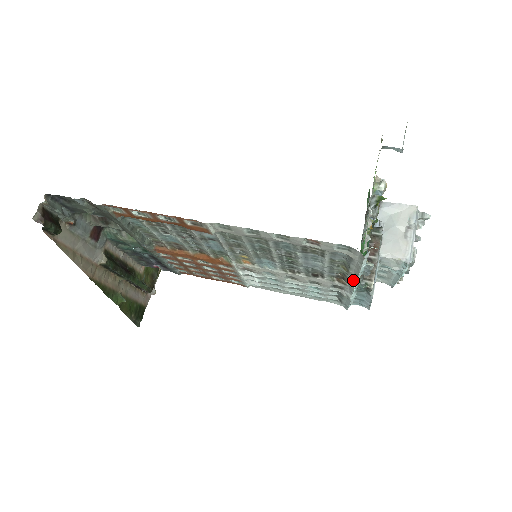
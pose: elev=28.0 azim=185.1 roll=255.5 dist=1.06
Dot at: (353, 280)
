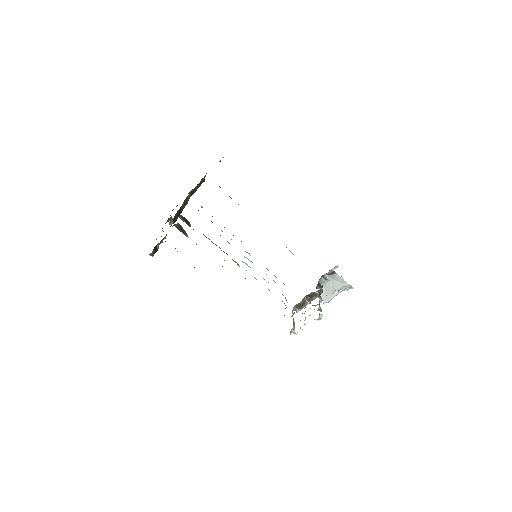
Dot at: occluded
